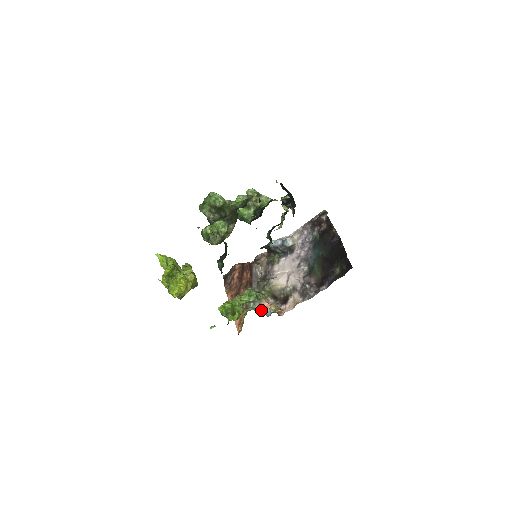
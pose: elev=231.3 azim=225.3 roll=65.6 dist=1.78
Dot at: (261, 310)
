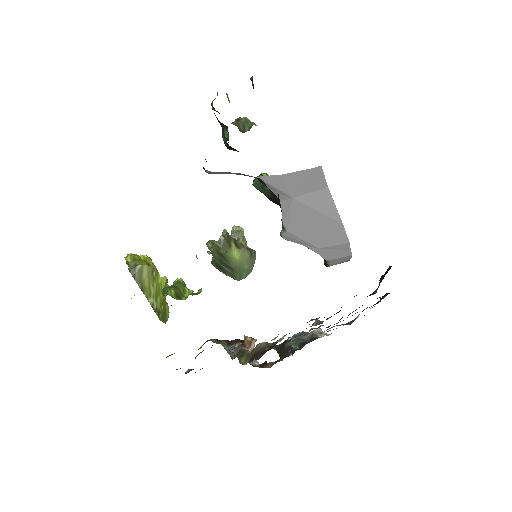
Dot at: (221, 344)
